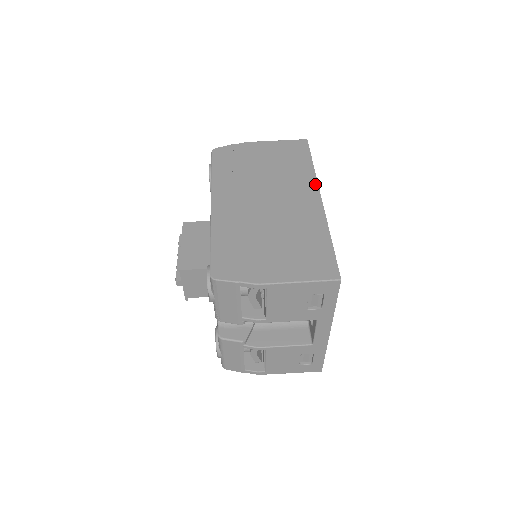
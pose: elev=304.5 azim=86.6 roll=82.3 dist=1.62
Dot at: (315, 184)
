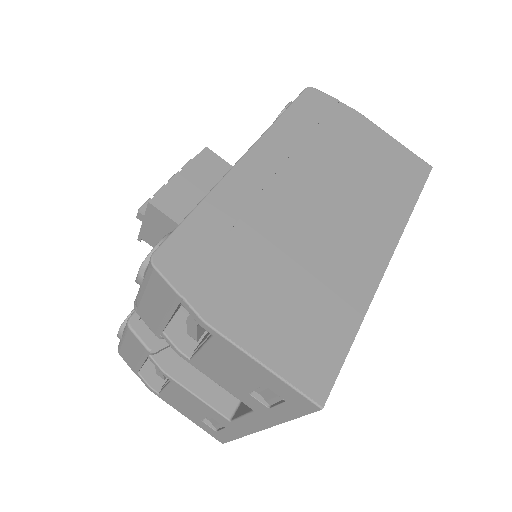
Dot at: (397, 235)
